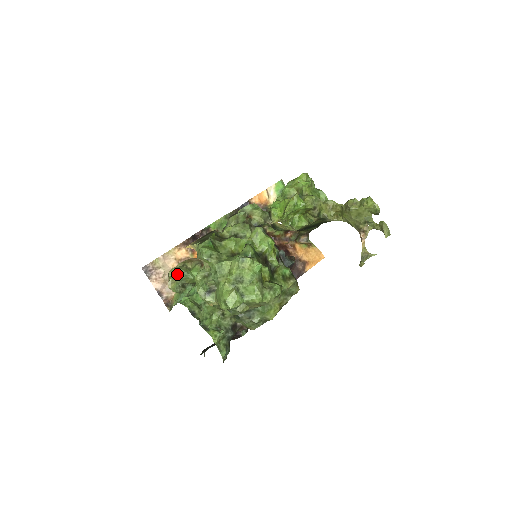
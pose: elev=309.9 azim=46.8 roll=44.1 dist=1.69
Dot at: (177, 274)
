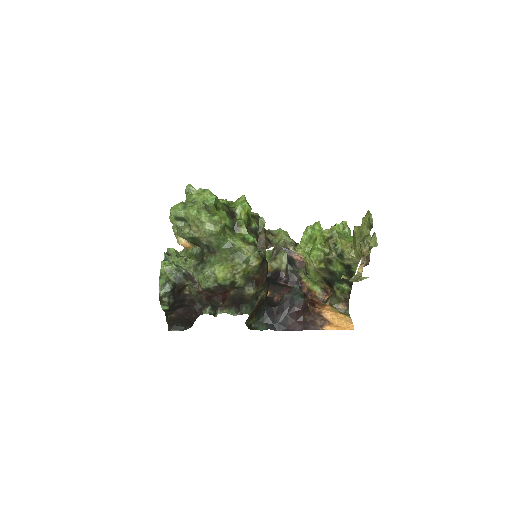
Dot at: occluded
